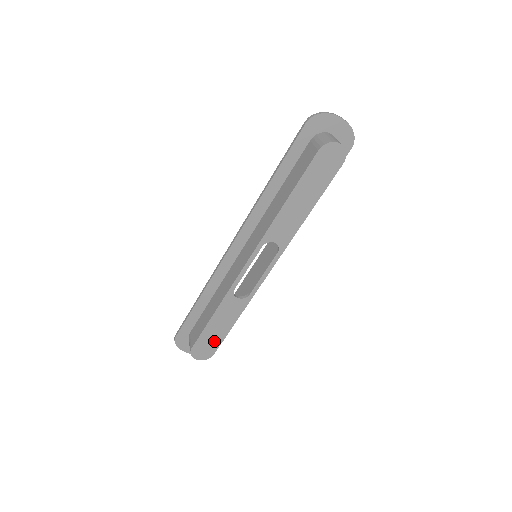
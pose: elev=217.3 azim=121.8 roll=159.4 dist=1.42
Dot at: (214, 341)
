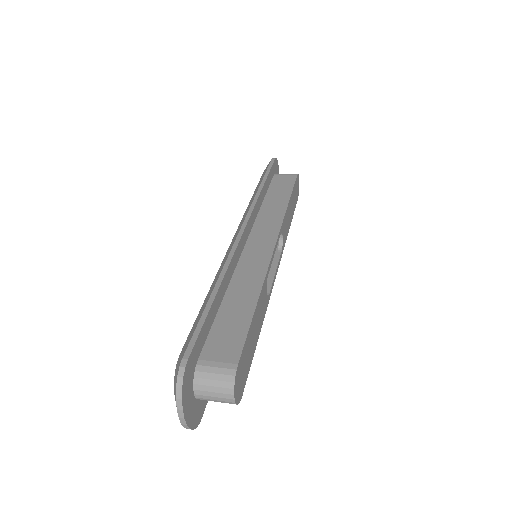
Dot at: (247, 362)
